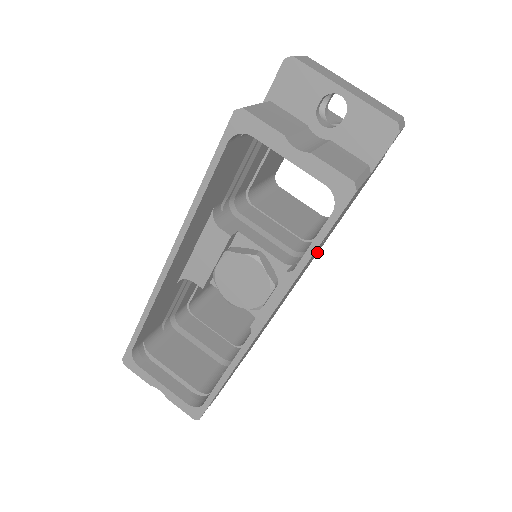
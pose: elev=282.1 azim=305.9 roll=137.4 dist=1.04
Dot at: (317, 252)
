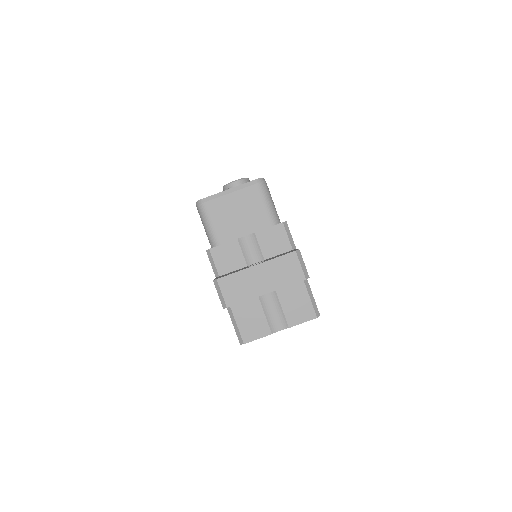
Dot at: occluded
